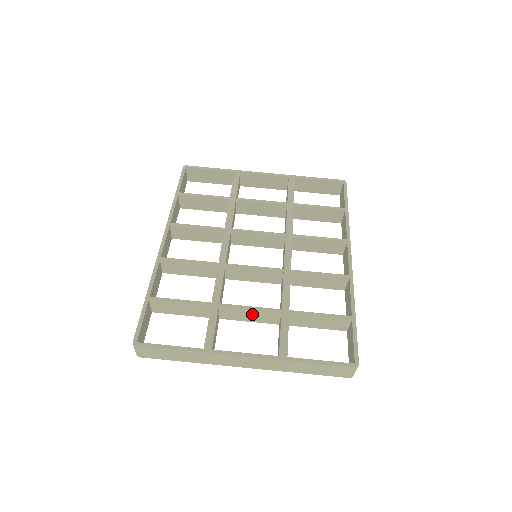
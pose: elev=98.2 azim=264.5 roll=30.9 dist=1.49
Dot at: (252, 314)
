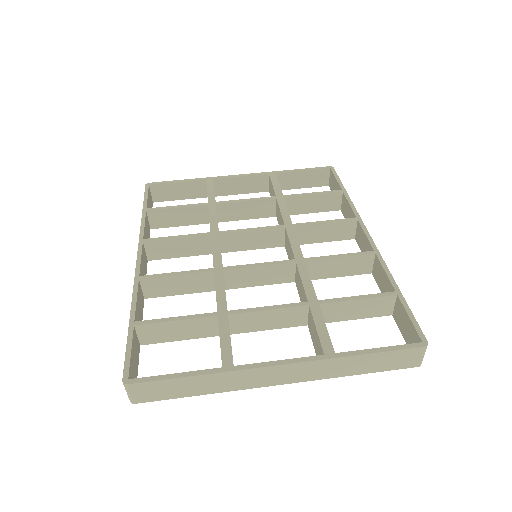
Dot at: (272, 317)
